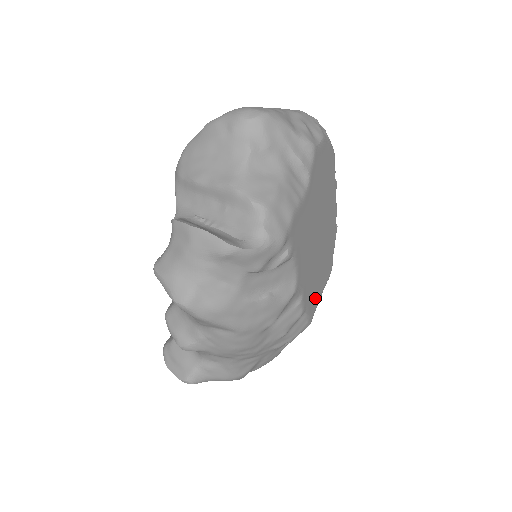
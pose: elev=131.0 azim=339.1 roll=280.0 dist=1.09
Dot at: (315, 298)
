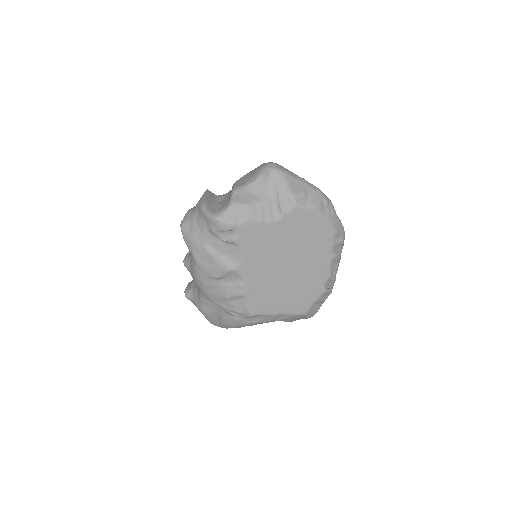
Dot at: (266, 304)
